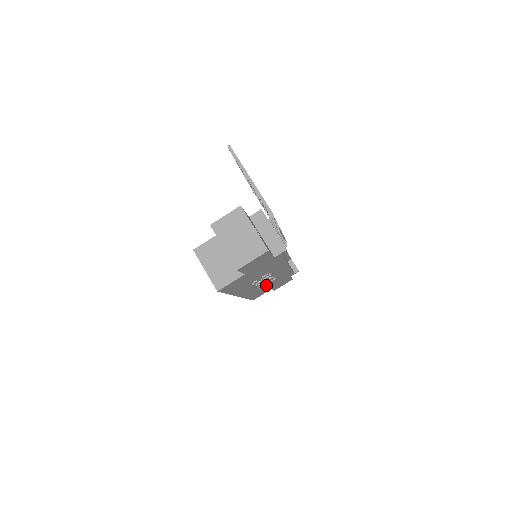
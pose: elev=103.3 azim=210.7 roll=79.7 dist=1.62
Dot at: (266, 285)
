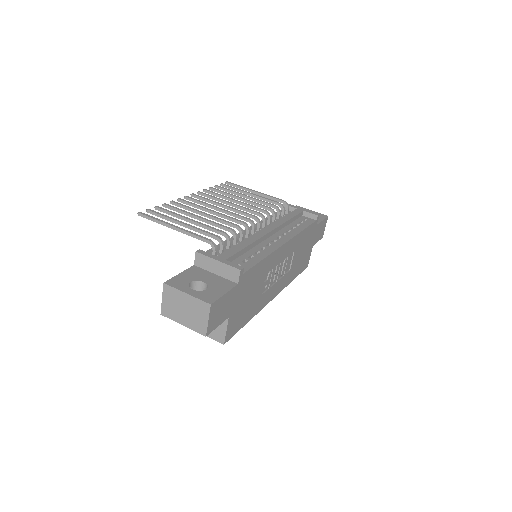
Dot at: (294, 261)
